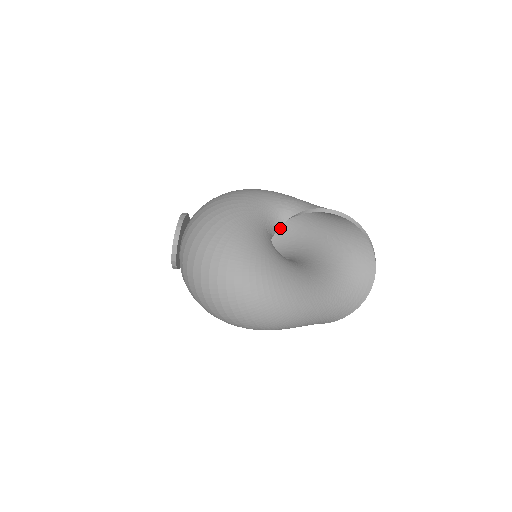
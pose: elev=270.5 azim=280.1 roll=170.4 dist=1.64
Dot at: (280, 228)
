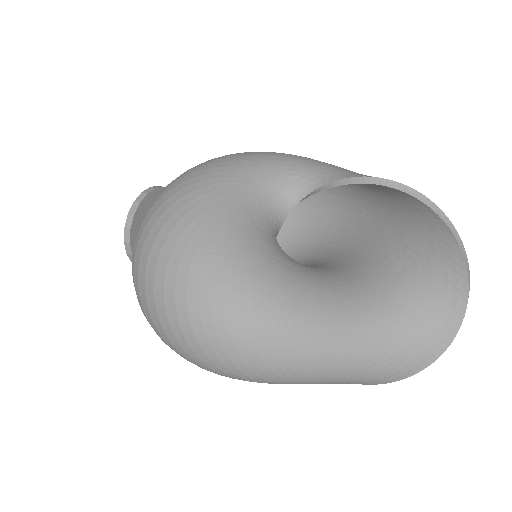
Dot at: (320, 220)
